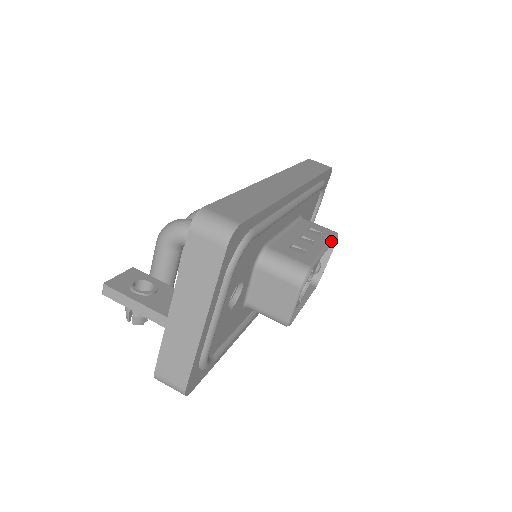
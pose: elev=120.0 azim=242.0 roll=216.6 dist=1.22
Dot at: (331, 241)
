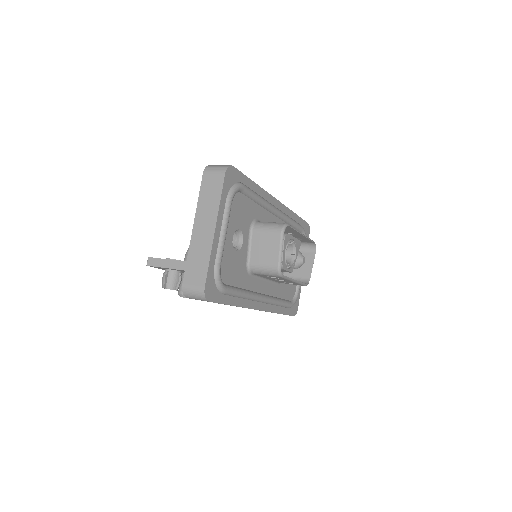
Dot at: occluded
